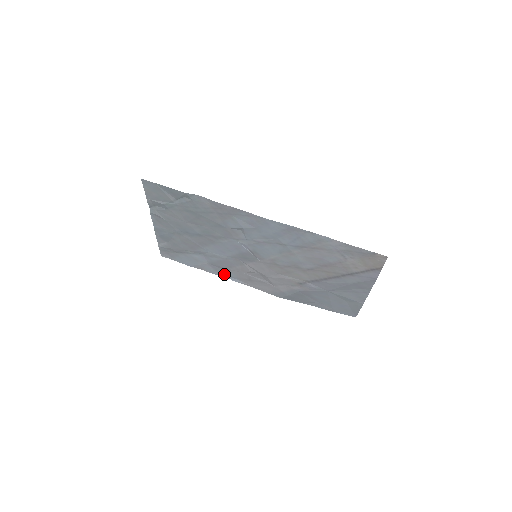
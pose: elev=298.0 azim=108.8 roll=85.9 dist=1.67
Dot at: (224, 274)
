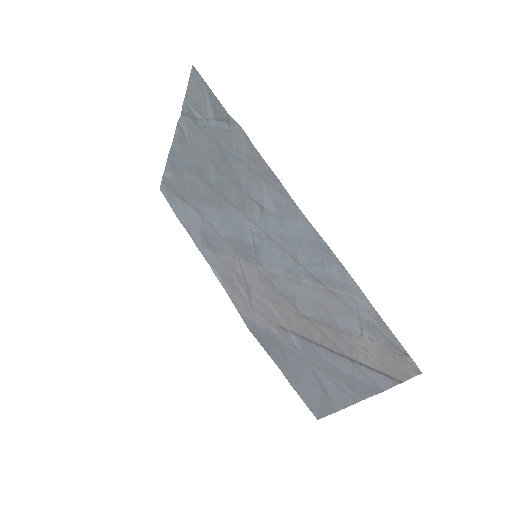
Dot at: (208, 256)
